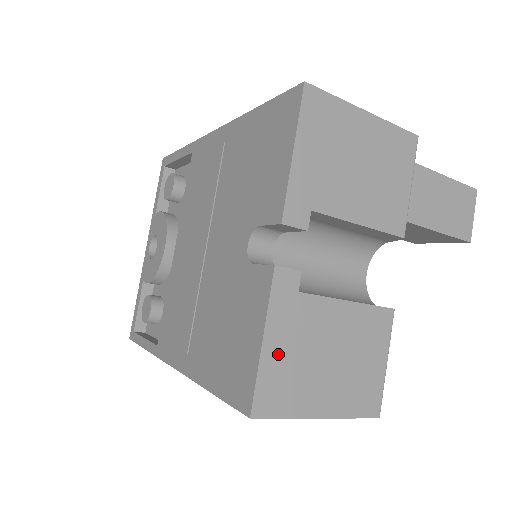
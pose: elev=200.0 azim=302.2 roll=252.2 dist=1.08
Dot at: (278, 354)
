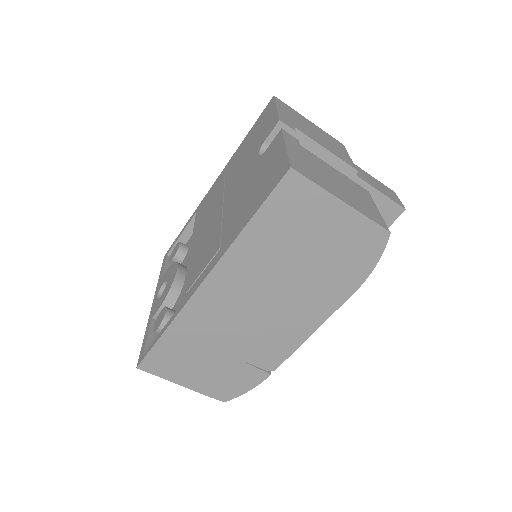
Dot at: (298, 157)
